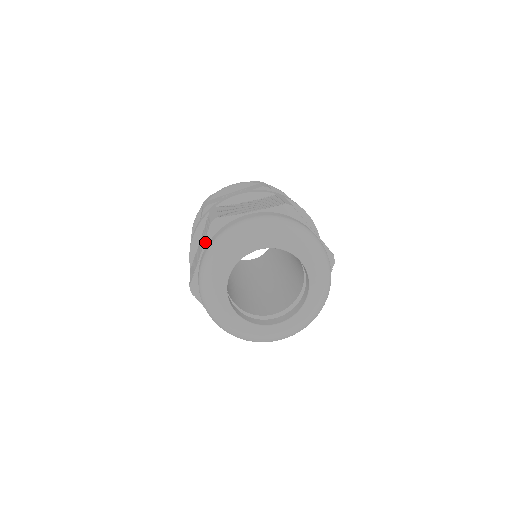
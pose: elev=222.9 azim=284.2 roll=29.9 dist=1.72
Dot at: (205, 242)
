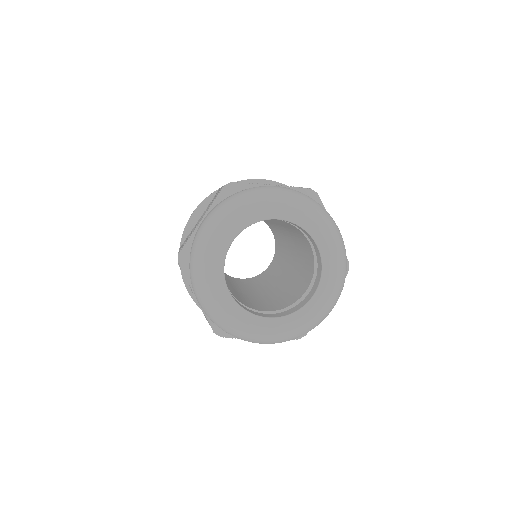
Dot at: (212, 205)
